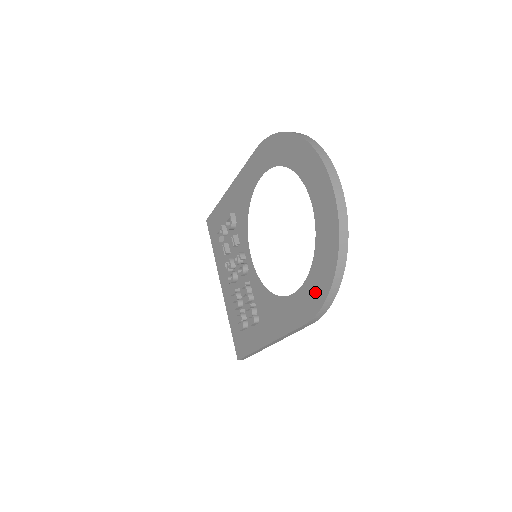
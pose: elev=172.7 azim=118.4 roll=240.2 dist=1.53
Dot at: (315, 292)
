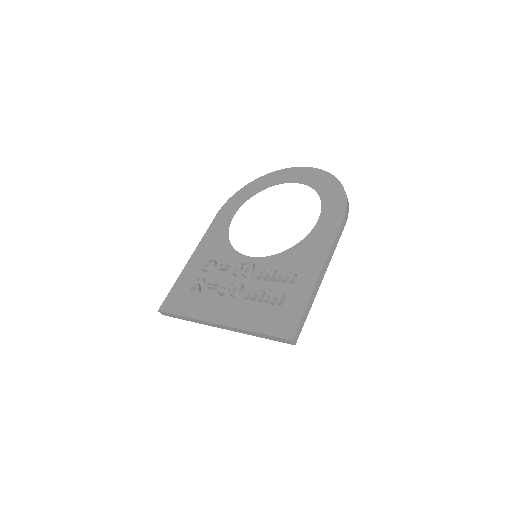
Dot at: (335, 200)
